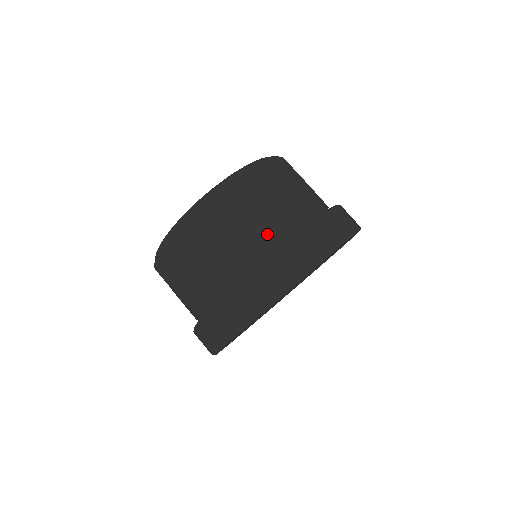
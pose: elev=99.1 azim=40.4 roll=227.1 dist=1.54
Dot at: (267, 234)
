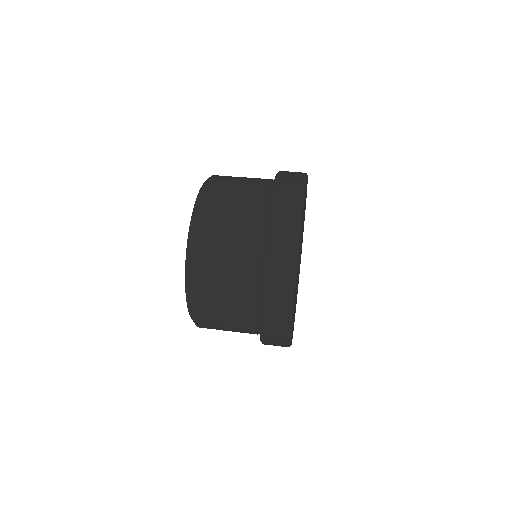
Dot at: occluded
